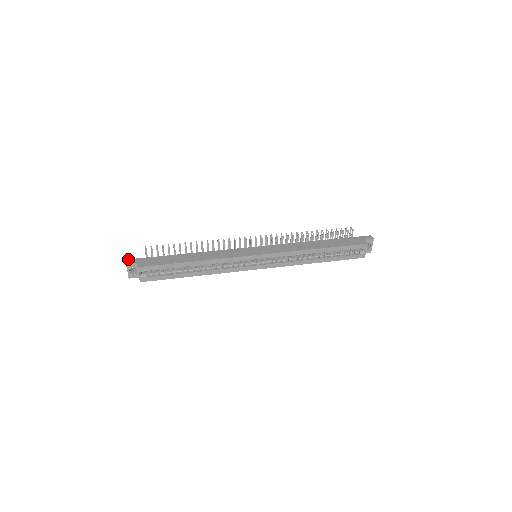
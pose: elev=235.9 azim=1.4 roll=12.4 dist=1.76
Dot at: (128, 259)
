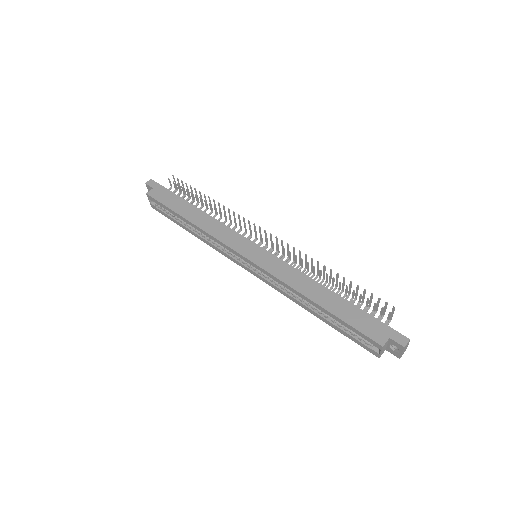
Dot at: occluded
